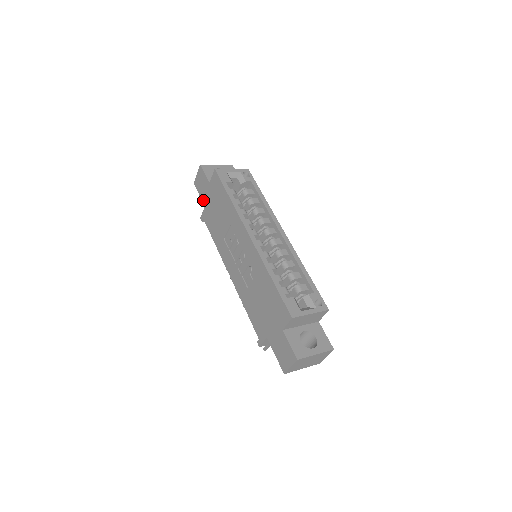
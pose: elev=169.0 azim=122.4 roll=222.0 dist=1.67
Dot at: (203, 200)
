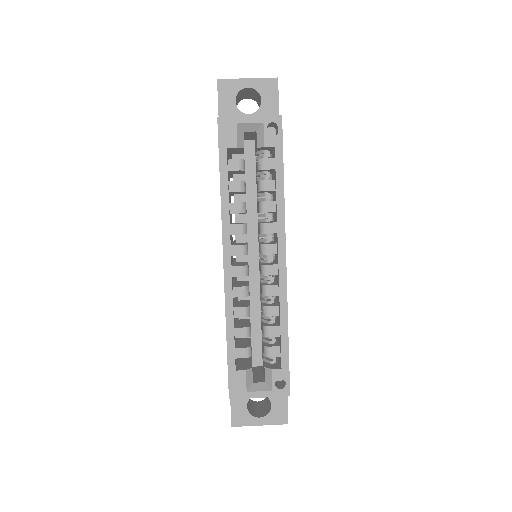
Dot at: occluded
